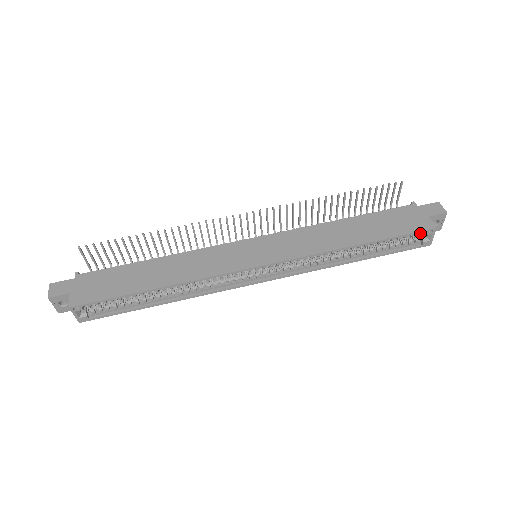
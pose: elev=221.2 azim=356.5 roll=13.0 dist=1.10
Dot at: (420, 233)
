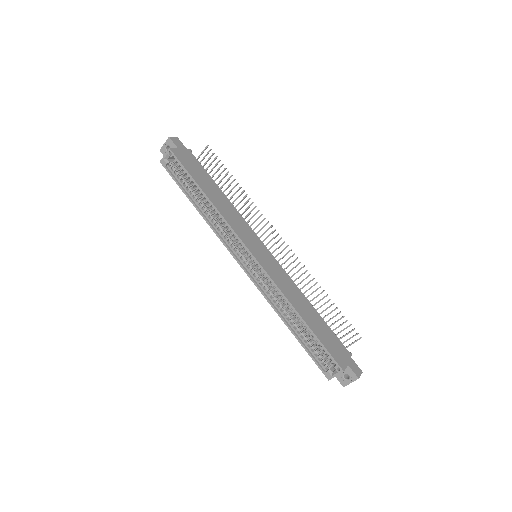
Dot at: occluded
